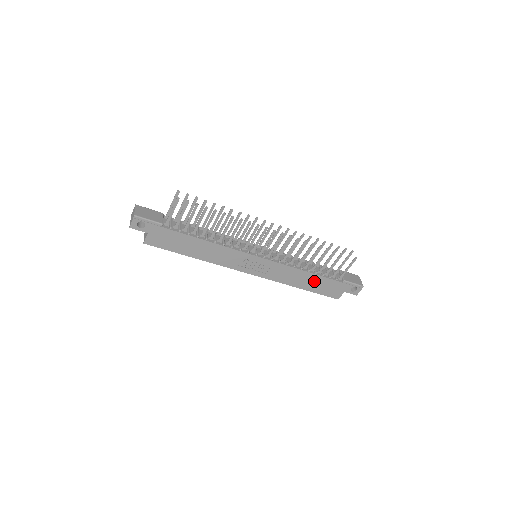
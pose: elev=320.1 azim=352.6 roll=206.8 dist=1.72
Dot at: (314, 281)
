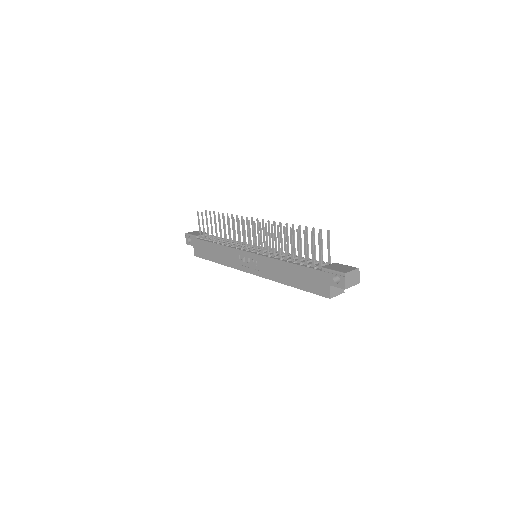
Dot at: (296, 273)
